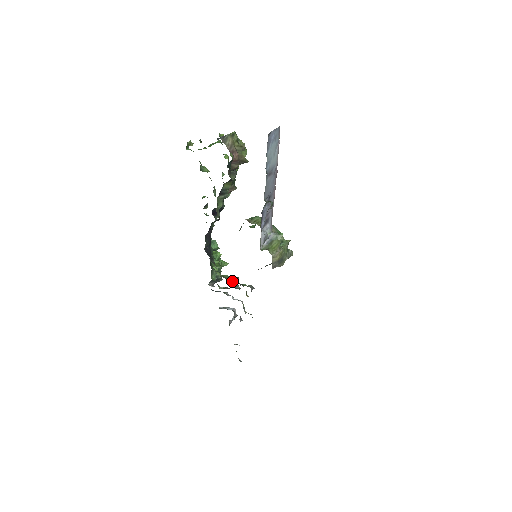
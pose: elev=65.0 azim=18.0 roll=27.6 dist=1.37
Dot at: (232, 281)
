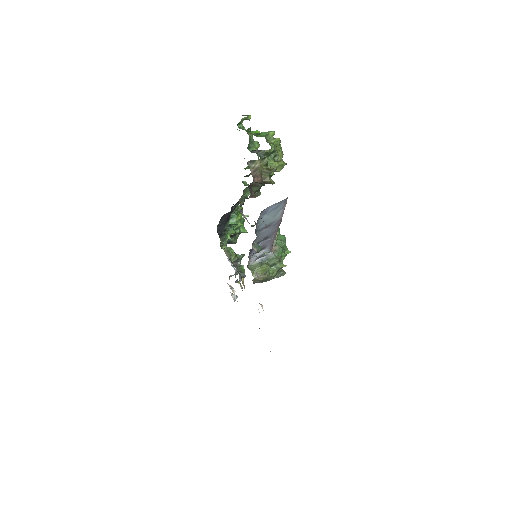
Dot at: (234, 258)
